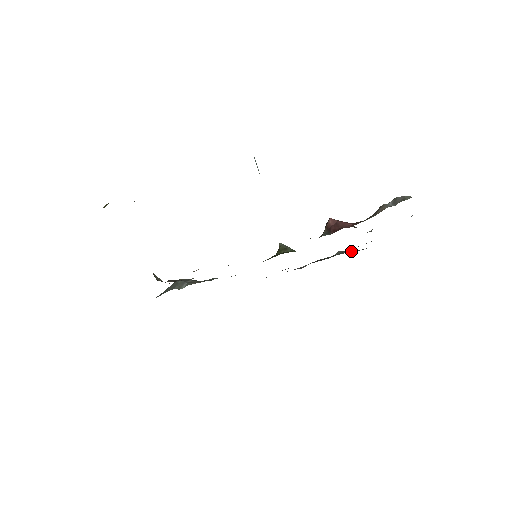
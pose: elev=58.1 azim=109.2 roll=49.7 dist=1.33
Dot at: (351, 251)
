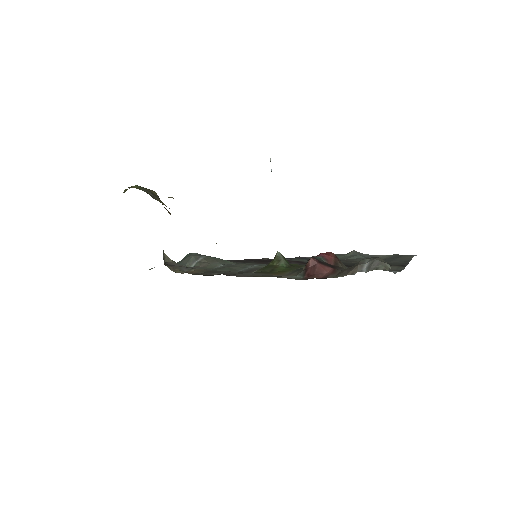
Dot at: (361, 257)
